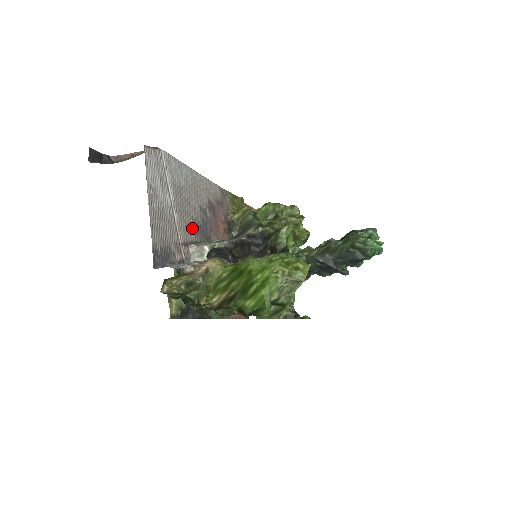
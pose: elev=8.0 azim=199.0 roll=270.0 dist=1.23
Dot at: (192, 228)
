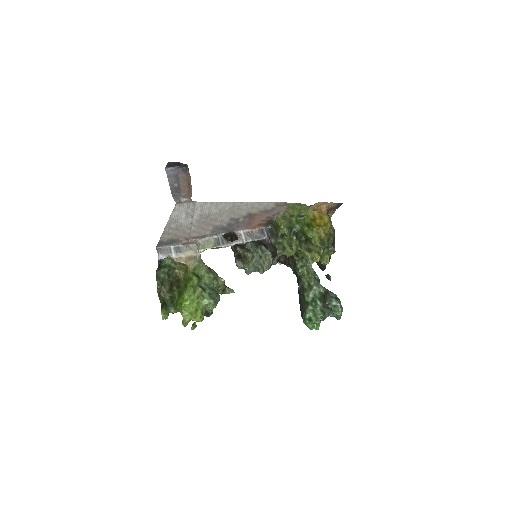
Dot at: (210, 230)
